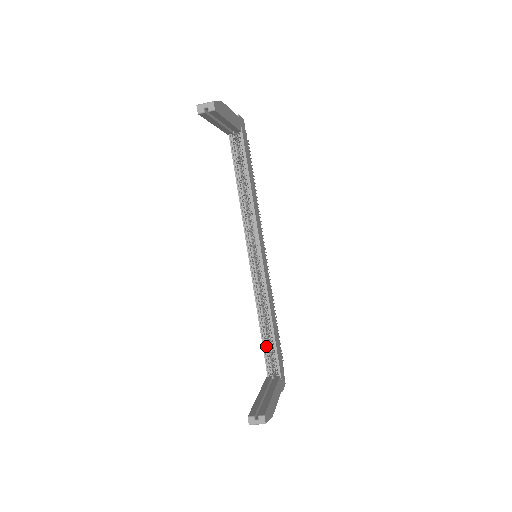
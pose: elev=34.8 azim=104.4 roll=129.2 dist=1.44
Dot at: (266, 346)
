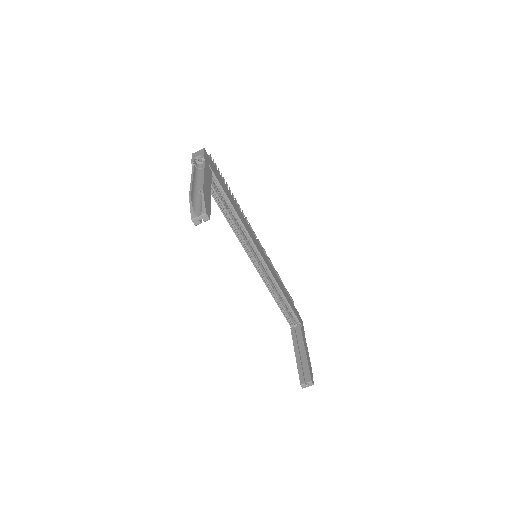
Dot at: (283, 310)
